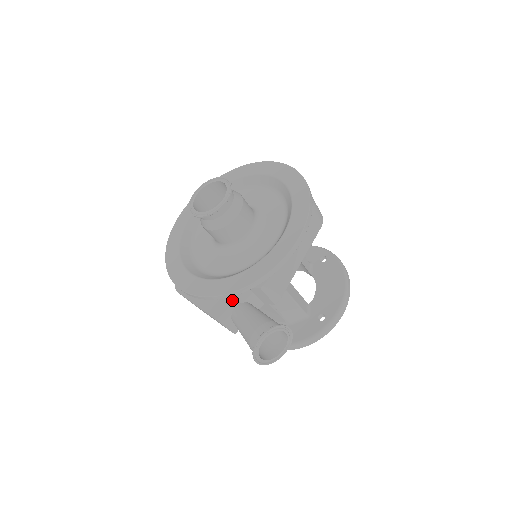
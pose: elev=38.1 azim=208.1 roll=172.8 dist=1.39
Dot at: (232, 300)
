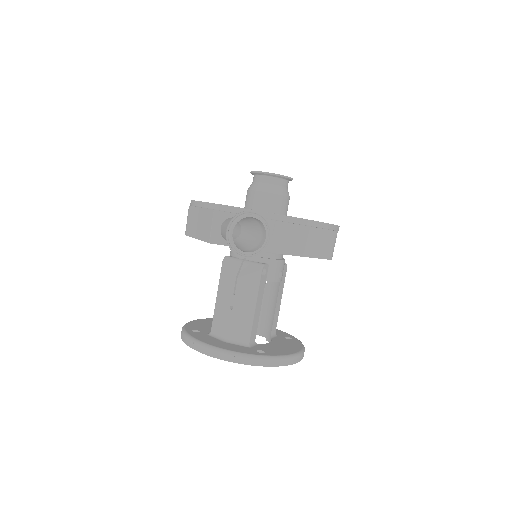
Dot at: (236, 213)
